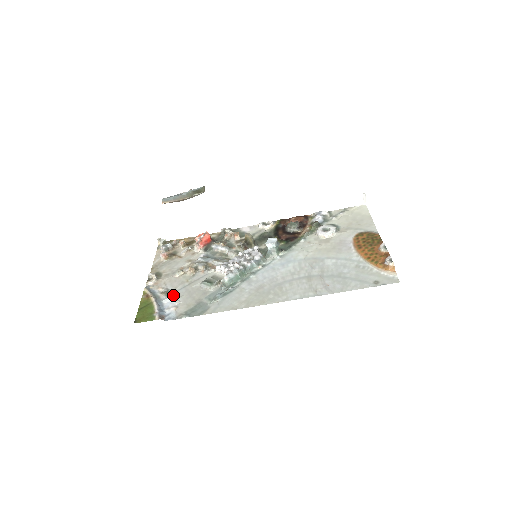
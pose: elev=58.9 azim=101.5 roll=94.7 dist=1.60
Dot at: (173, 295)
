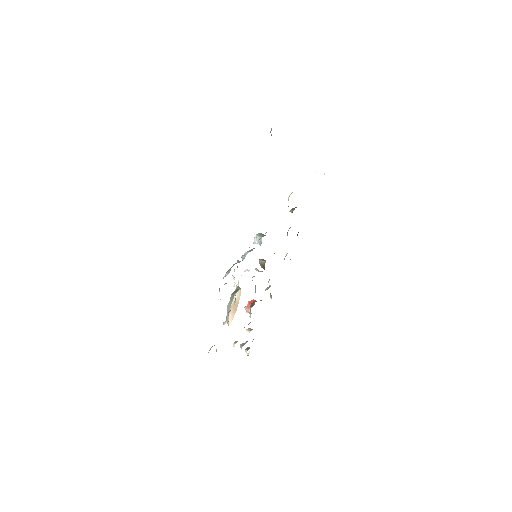
Dot at: occluded
